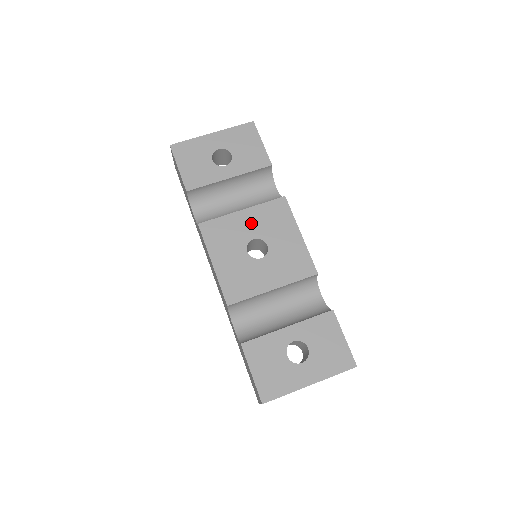
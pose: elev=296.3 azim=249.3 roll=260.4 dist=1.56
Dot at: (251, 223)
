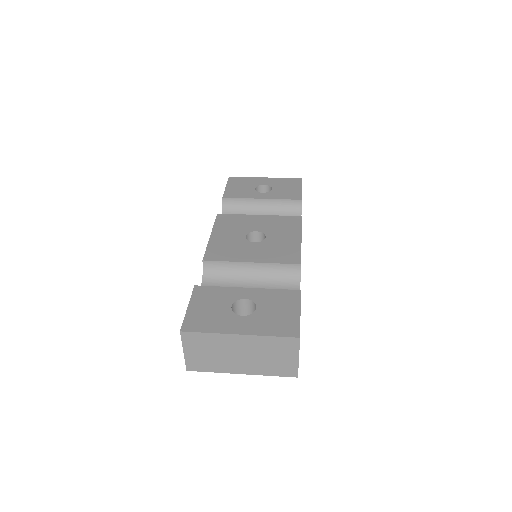
Dot at: (261, 223)
